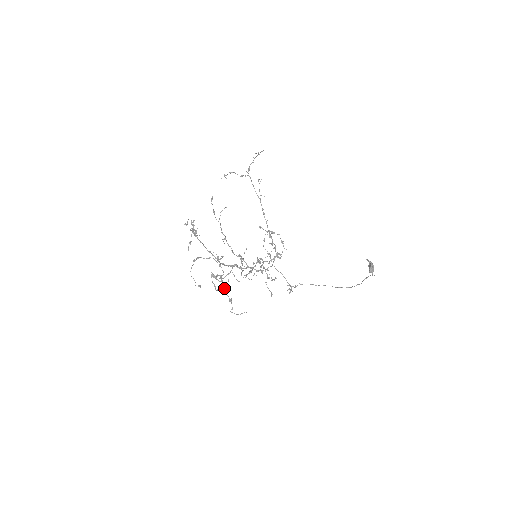
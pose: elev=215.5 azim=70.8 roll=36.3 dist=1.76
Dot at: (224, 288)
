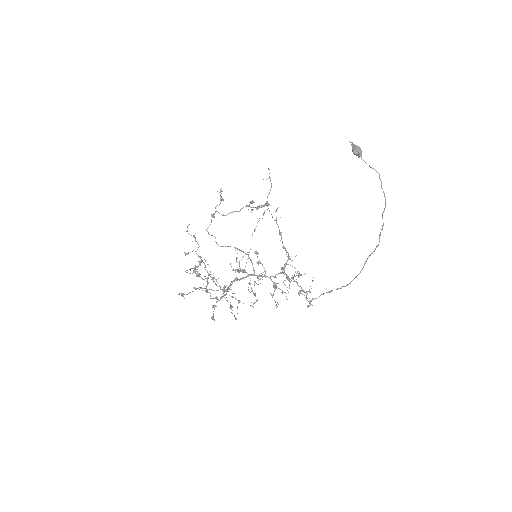
Dot at: (200, 274)
